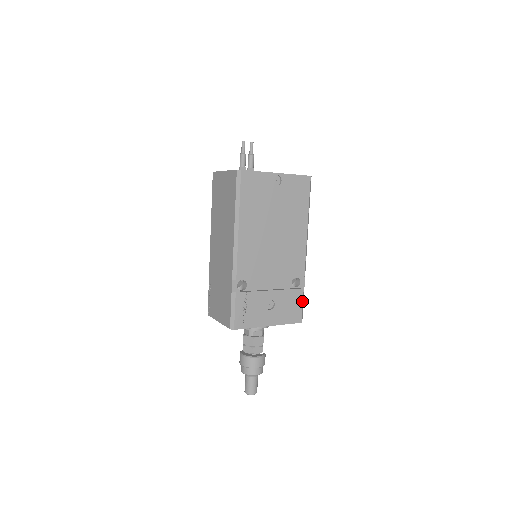
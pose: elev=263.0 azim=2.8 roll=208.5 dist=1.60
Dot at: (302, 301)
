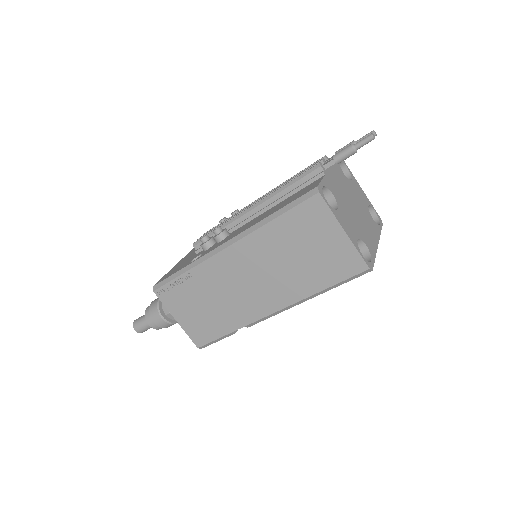
Dot at: occluded
